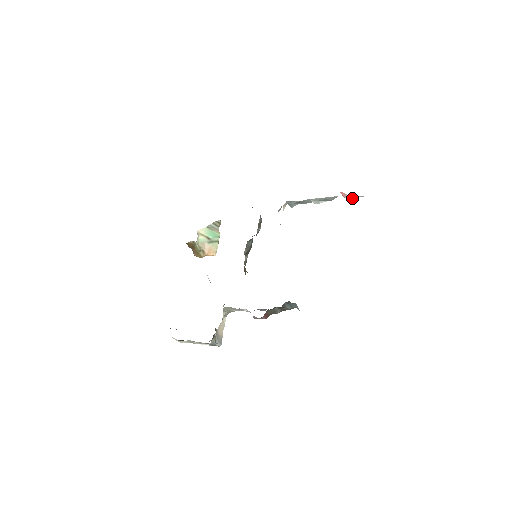
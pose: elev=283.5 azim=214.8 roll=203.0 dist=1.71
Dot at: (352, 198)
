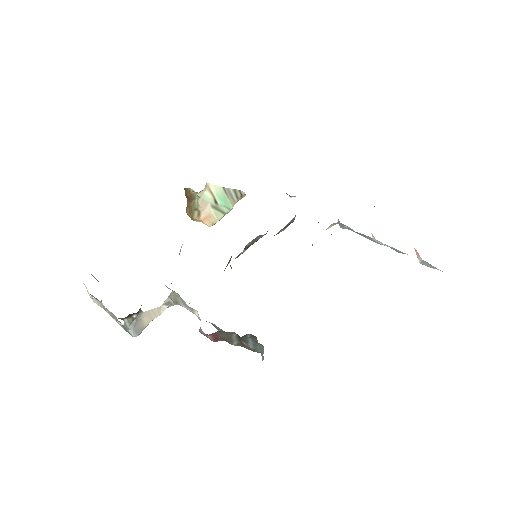
Dot at: (426, 264)
